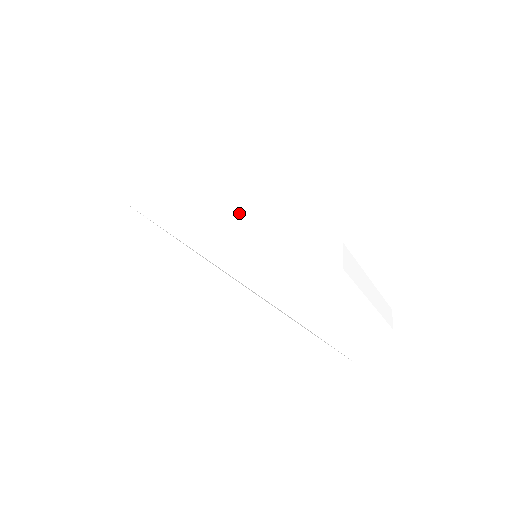
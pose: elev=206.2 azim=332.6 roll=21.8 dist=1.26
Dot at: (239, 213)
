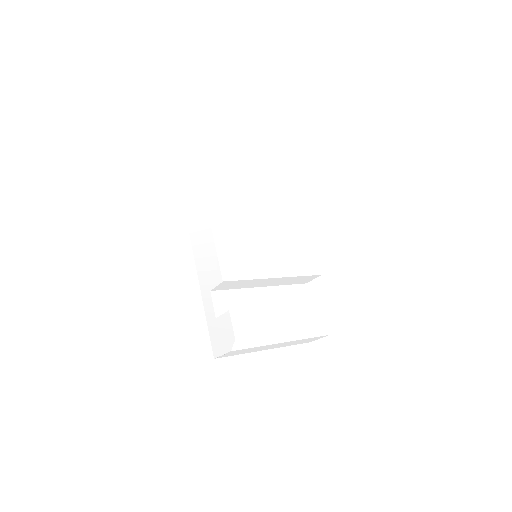
Dot at: (213, 268)
